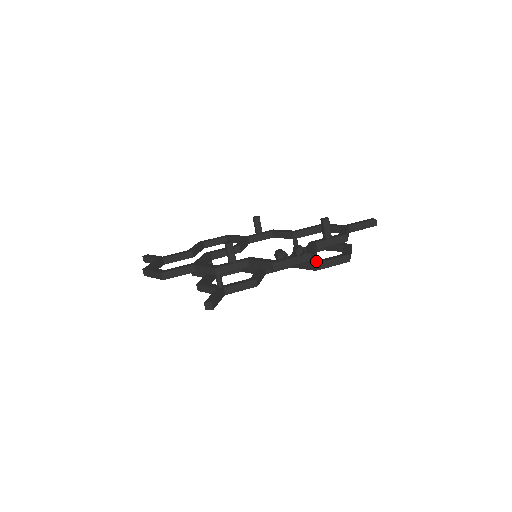
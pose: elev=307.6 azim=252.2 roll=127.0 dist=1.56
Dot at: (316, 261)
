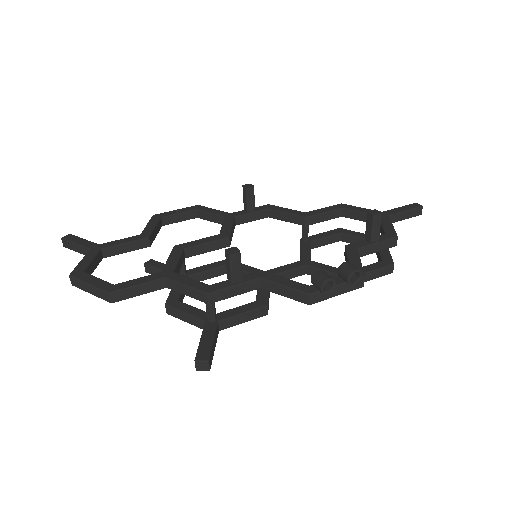
Dot at: occluded
